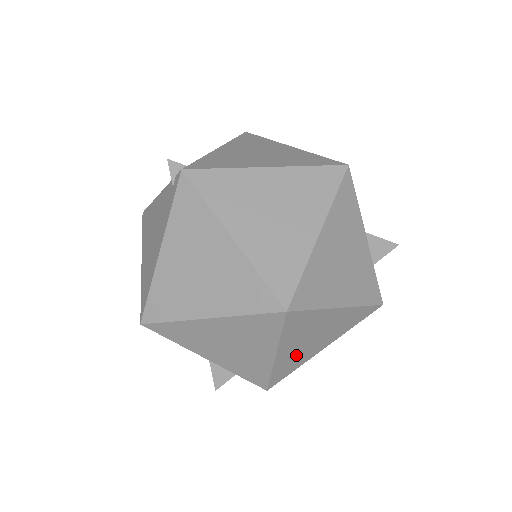
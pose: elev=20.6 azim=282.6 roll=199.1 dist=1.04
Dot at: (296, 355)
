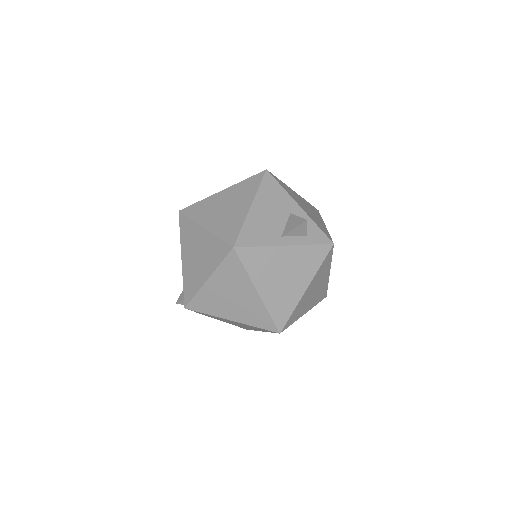
Dot at: (316, 296)
